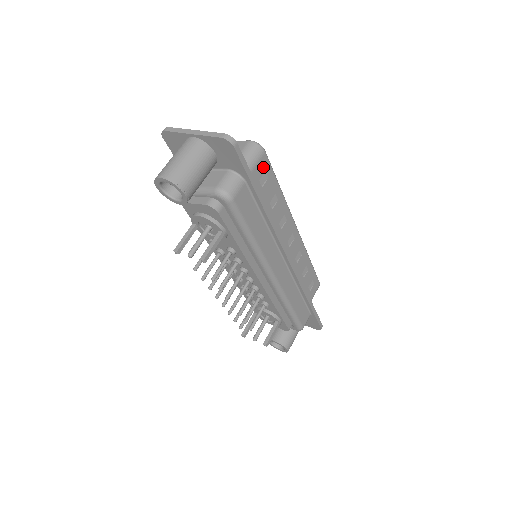
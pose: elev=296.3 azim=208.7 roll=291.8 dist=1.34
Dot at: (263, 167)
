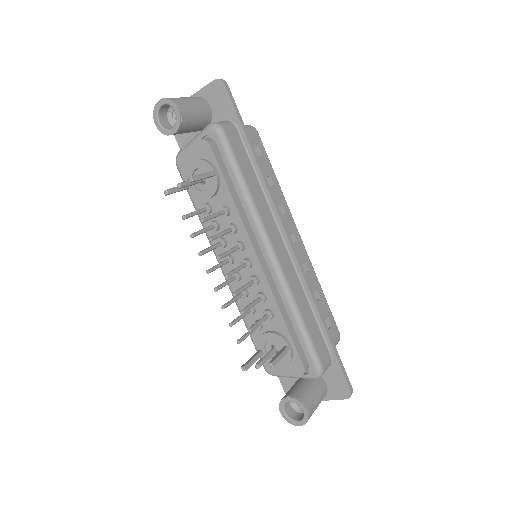
Dot at: (256, 142)
